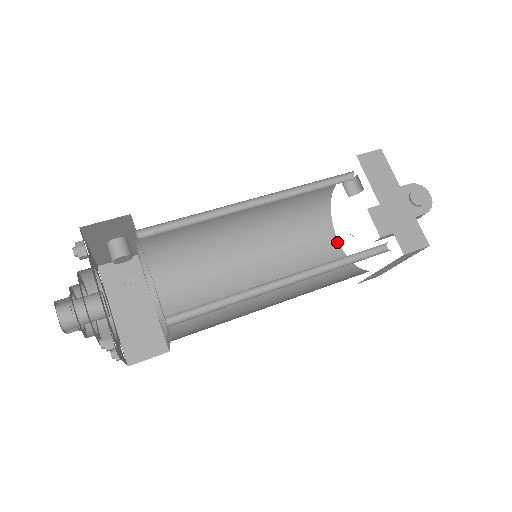
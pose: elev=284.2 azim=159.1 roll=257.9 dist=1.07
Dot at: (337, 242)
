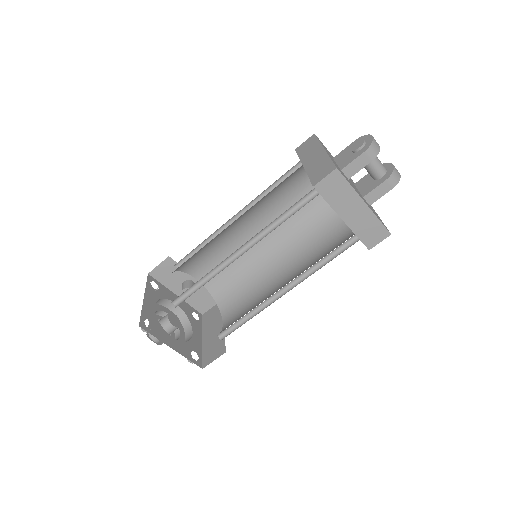
Dot at: occluded
